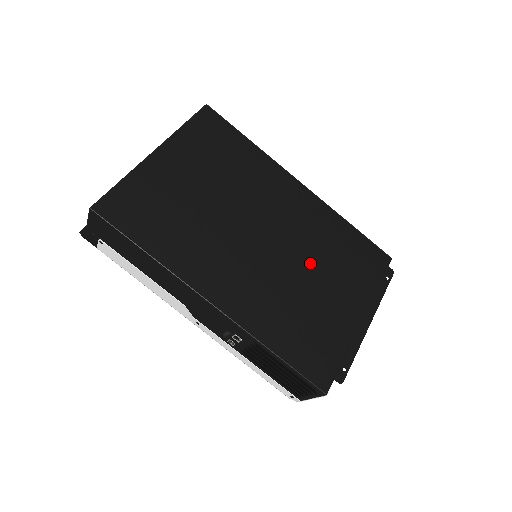
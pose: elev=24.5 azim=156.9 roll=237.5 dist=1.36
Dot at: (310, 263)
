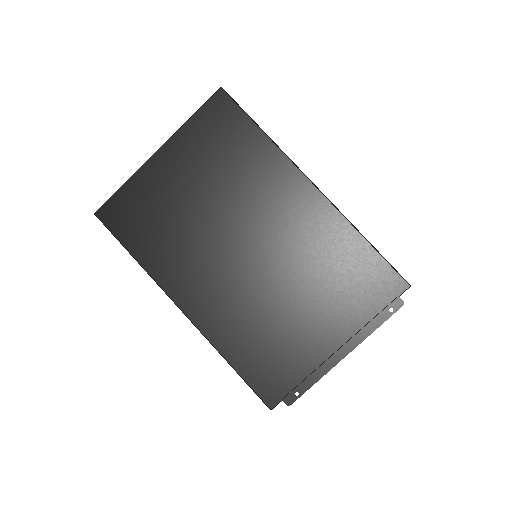
Dot at: (294, 281)
